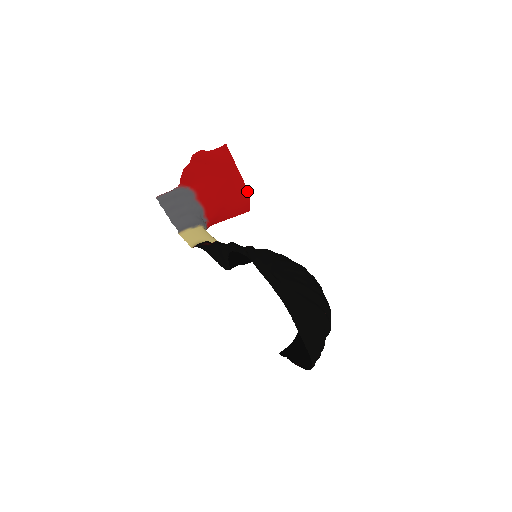
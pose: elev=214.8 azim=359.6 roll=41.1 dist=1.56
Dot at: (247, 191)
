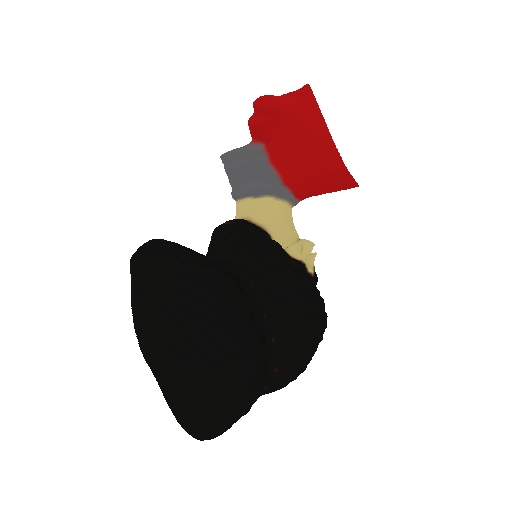
Dot at: occluded
